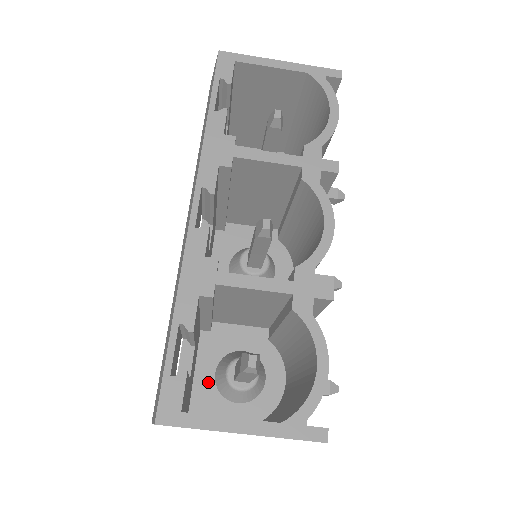
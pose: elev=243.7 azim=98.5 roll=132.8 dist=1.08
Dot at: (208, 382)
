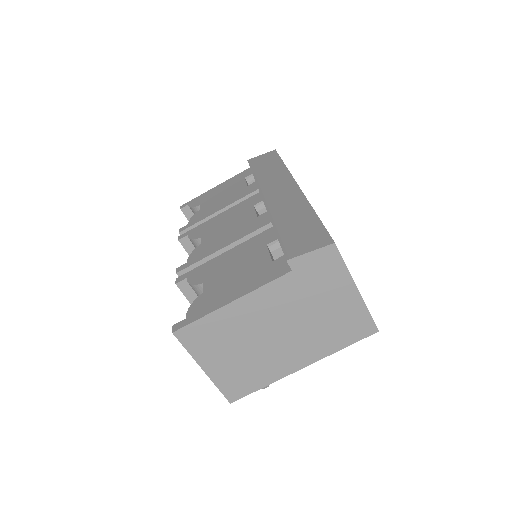
Dot at: occluded
